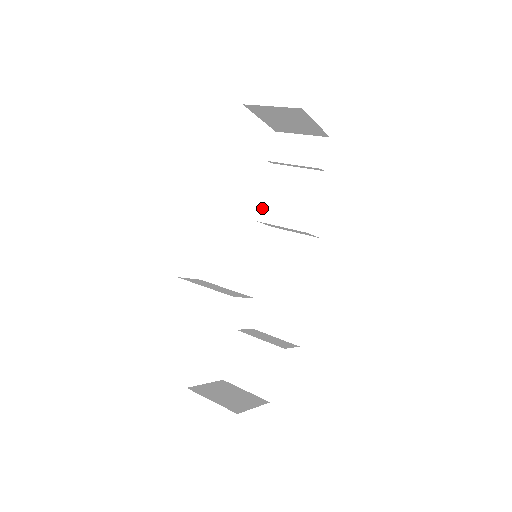
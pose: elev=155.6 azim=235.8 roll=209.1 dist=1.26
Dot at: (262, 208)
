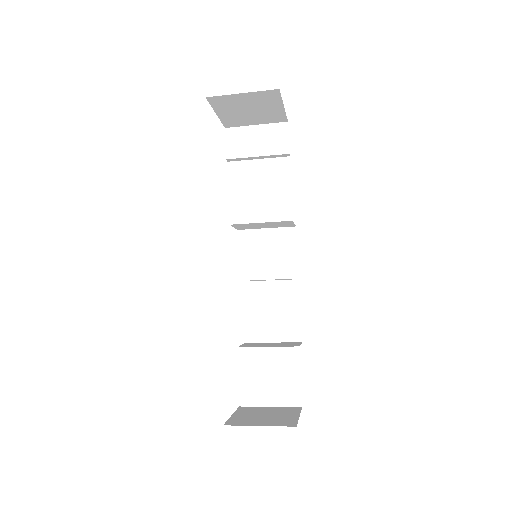
Dot at: (233, 210)
